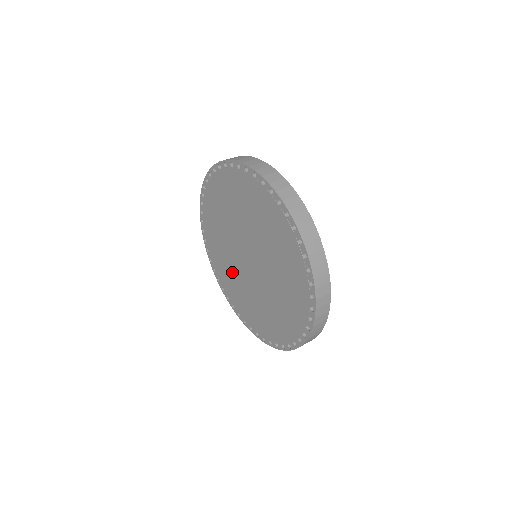
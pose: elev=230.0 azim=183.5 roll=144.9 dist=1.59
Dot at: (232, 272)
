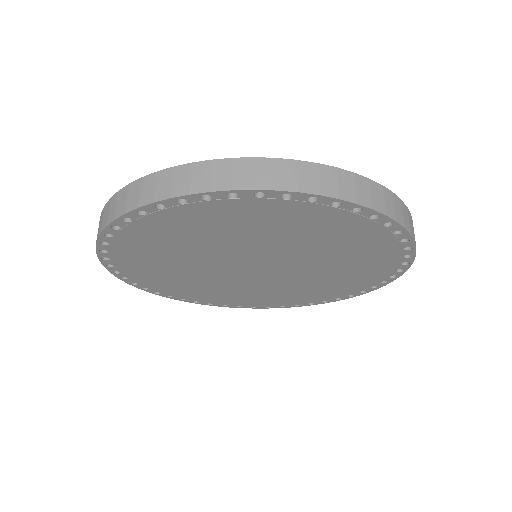
Dot at: (183, 272)
